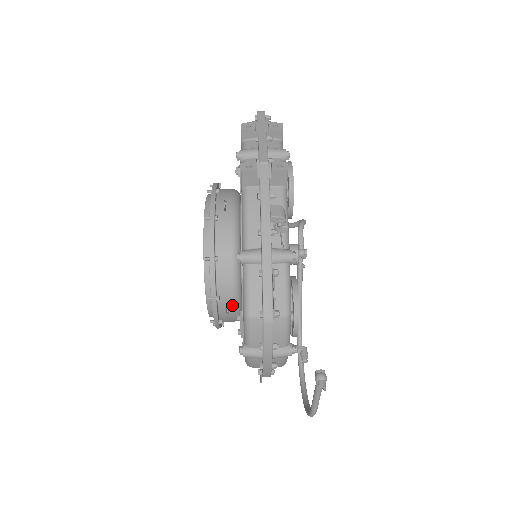
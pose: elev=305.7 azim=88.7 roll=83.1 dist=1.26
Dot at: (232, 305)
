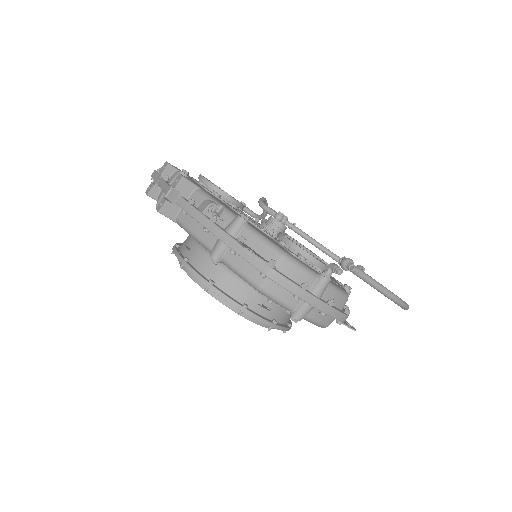
Dot at: (263, 300)
